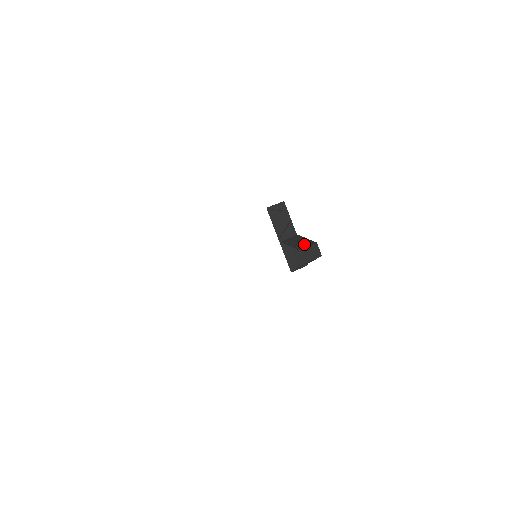
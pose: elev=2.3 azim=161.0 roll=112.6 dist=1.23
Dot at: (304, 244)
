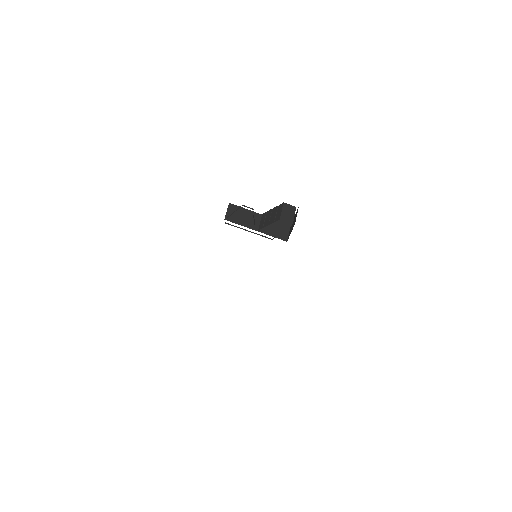
Dot at: (277, 213)
